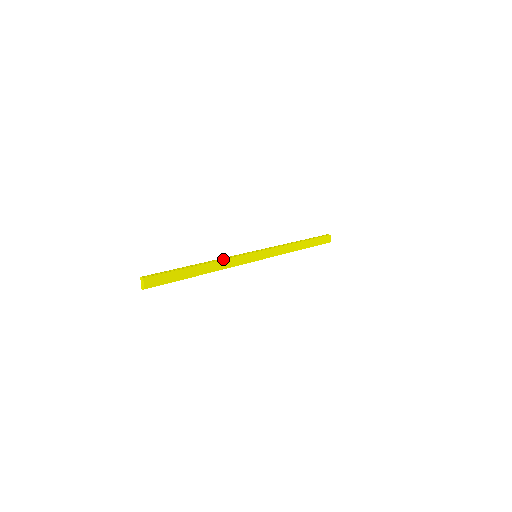
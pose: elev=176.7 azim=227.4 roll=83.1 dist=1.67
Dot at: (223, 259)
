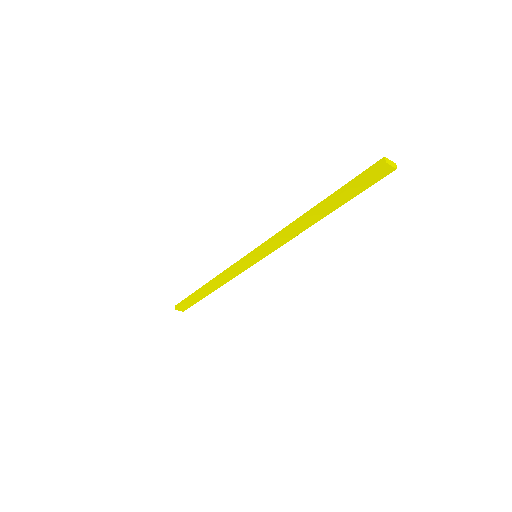
Dot at: (220, 278)
